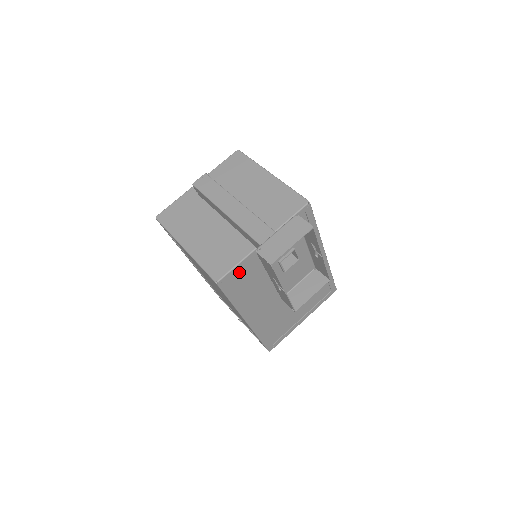
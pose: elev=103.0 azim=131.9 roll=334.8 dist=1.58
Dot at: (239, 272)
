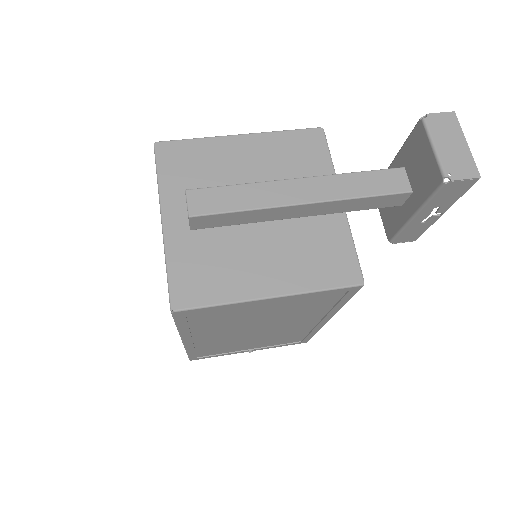
Dot at: occluded
